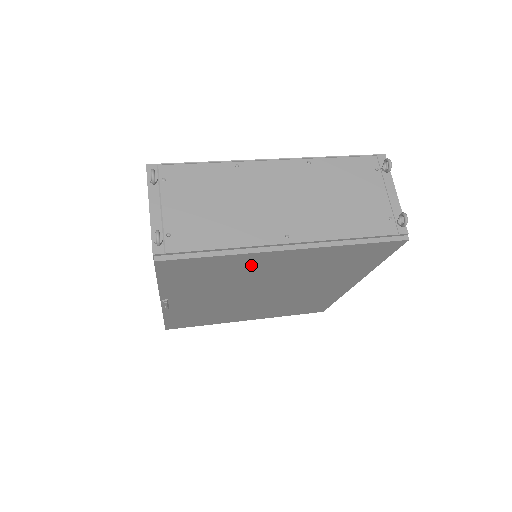
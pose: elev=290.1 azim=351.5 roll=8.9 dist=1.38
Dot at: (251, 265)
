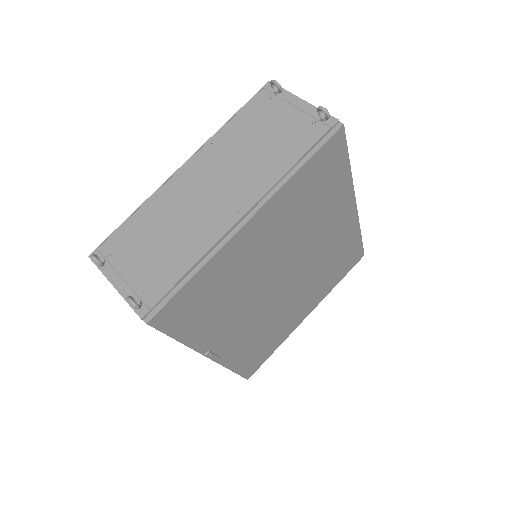
Dot at: (236, 261)
